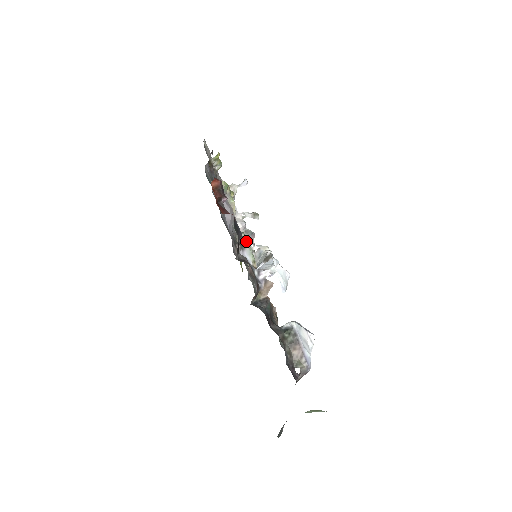
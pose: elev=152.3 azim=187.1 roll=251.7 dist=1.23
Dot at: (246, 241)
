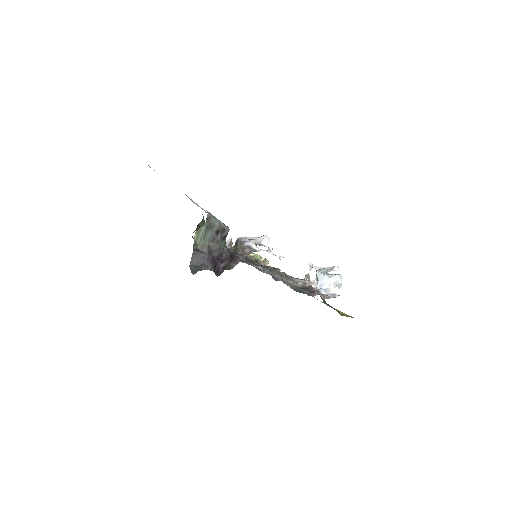
Dot at: (251, 257)
